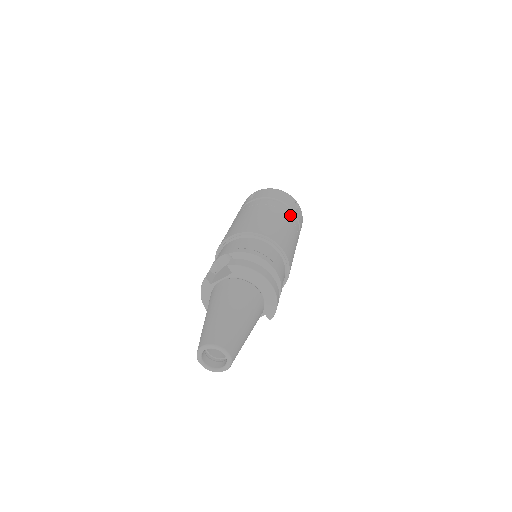
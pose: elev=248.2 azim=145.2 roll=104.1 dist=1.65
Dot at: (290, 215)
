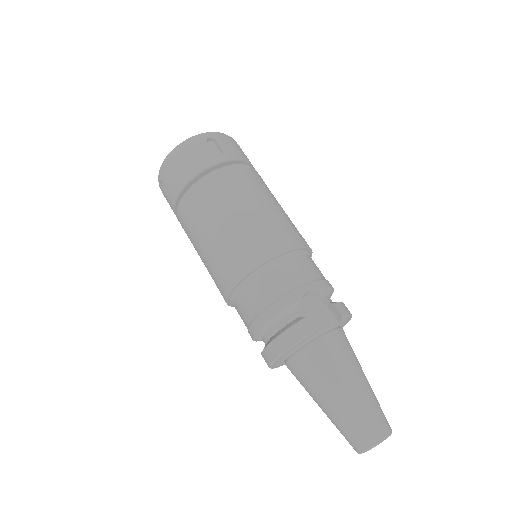
Dot at: occluded
